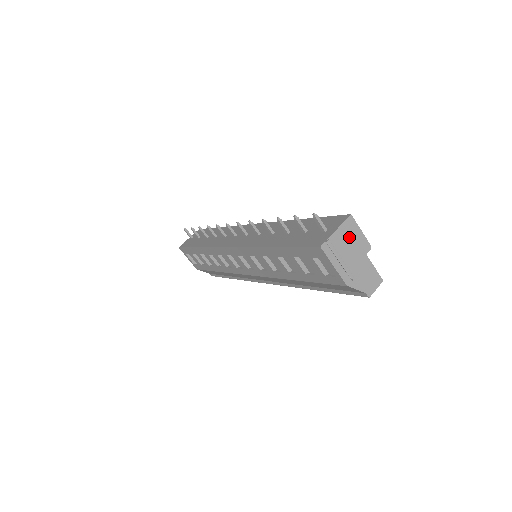
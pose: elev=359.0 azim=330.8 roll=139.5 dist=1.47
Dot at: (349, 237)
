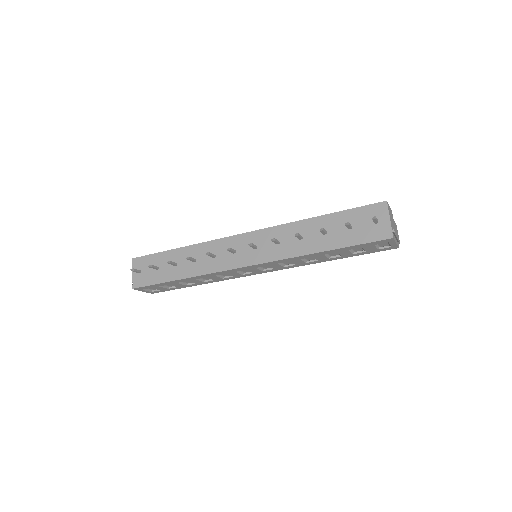
Dot at: (391, 217)
